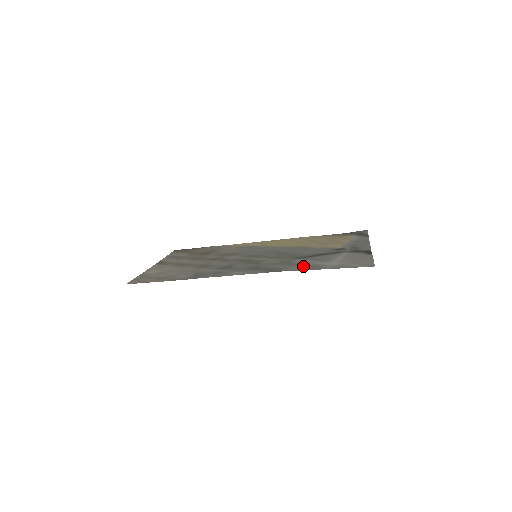
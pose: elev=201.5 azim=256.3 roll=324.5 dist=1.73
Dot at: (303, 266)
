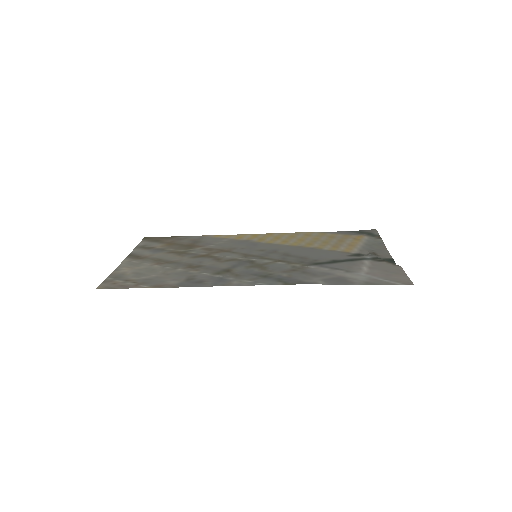
Dot at: (325, 278)
